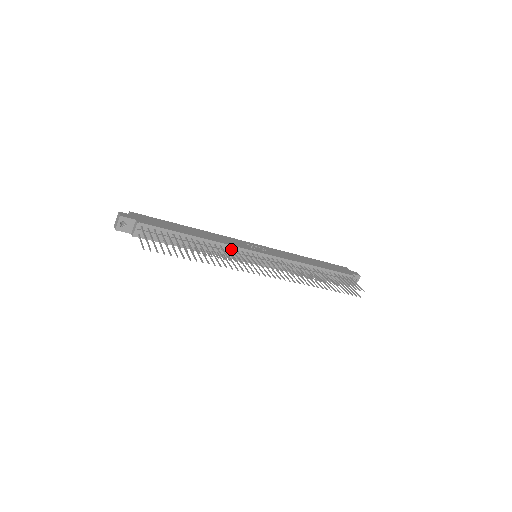
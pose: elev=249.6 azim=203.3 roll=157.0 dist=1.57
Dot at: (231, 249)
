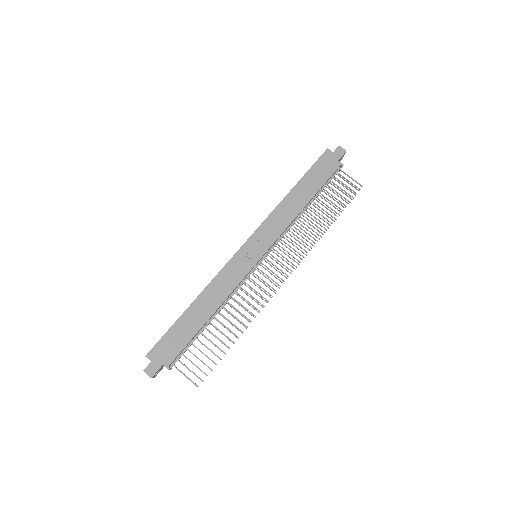
Dot at: occluded
